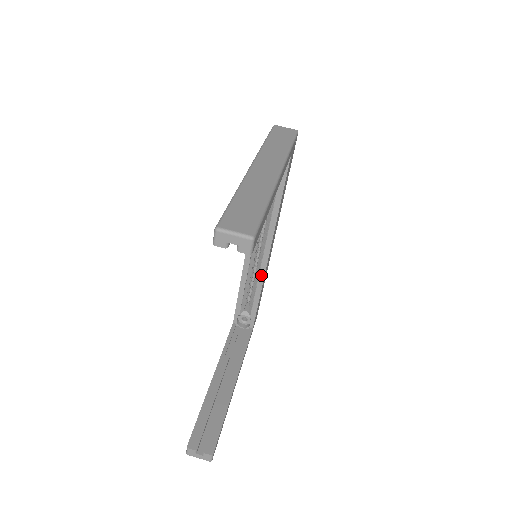
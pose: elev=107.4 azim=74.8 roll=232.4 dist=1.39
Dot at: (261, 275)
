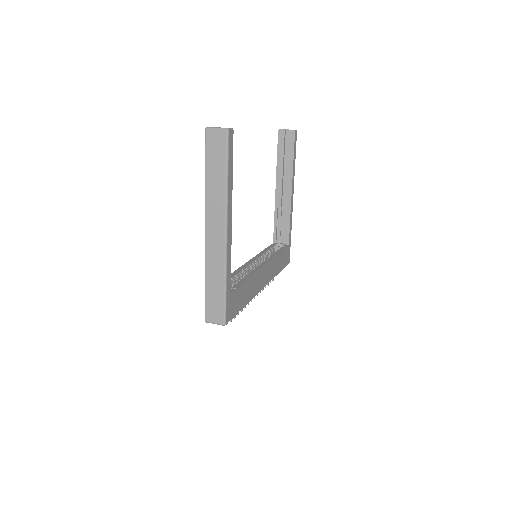
Dot at: (254, 271)
